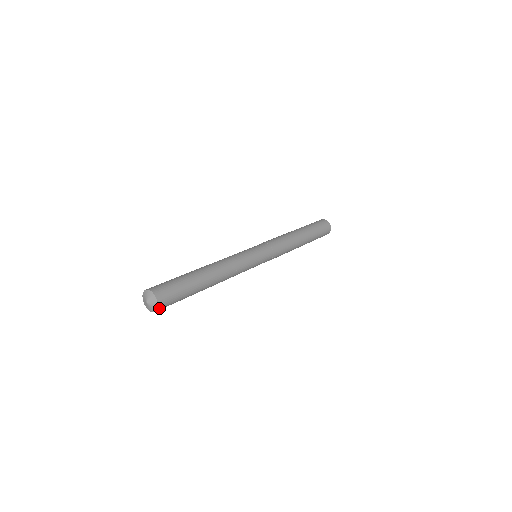
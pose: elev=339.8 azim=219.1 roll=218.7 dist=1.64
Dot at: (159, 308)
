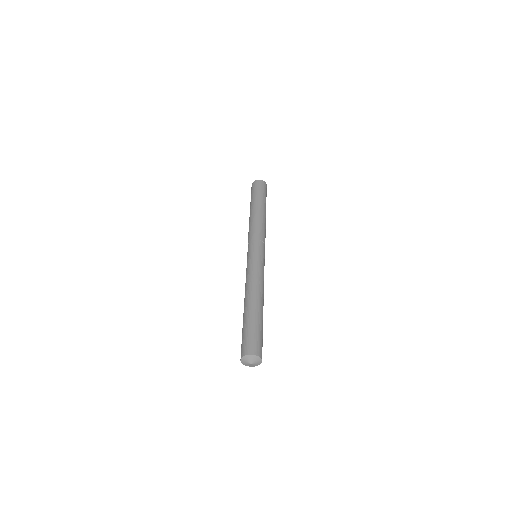
Dot at: occluded
